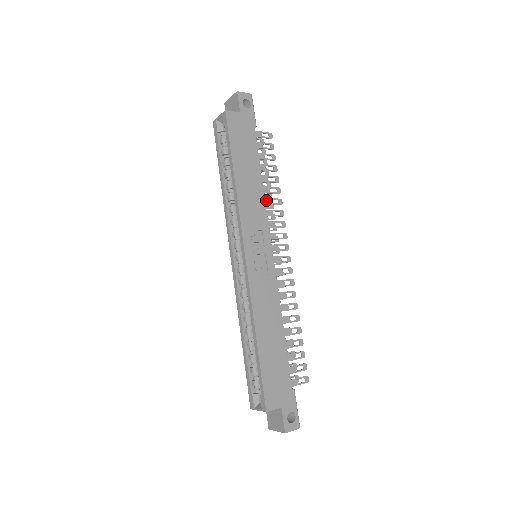
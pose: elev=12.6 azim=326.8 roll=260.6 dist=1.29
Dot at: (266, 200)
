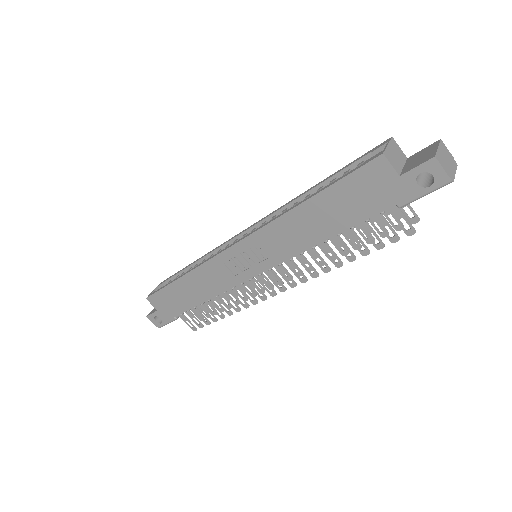
Dot at: (313, 251)
